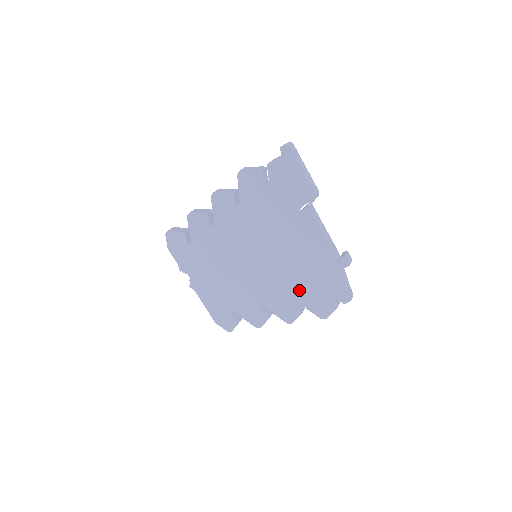
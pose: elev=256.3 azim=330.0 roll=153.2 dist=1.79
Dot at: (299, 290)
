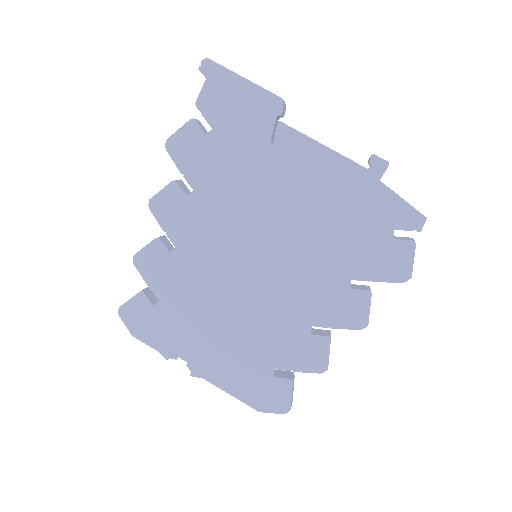
Dot at: (344, 259)
